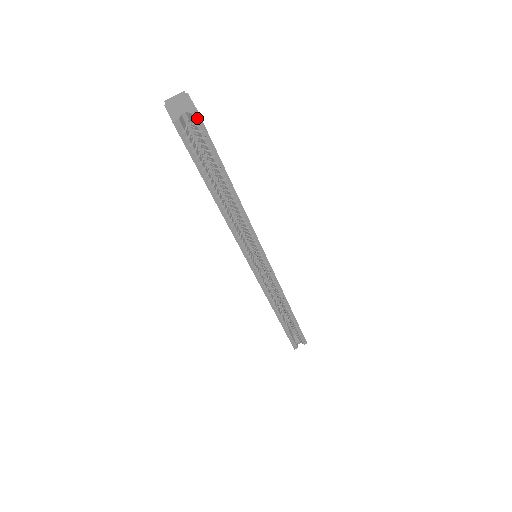
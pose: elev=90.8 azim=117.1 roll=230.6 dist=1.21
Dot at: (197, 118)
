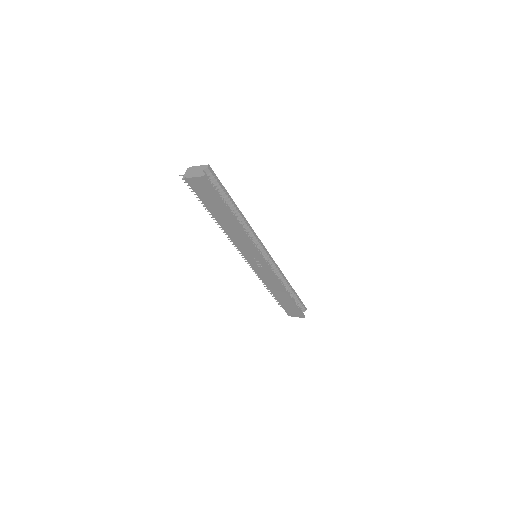
Dot at: (210, 169)
